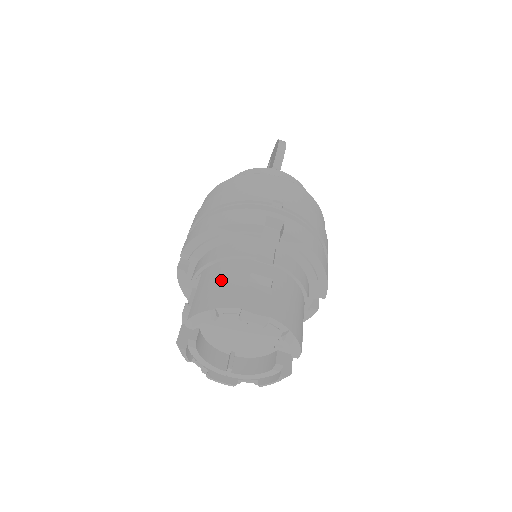
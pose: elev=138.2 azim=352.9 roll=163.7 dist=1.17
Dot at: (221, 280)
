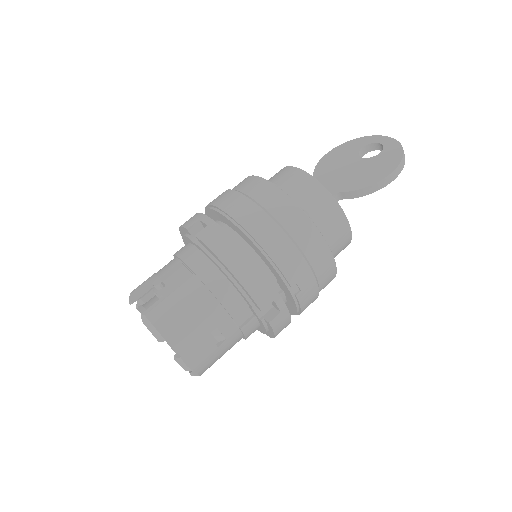
Dot at: (193, 315)
